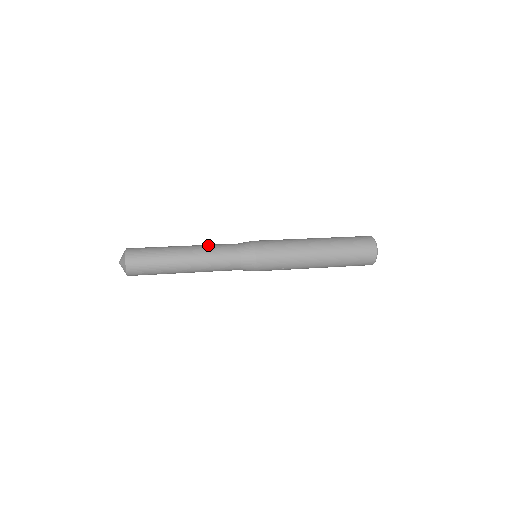
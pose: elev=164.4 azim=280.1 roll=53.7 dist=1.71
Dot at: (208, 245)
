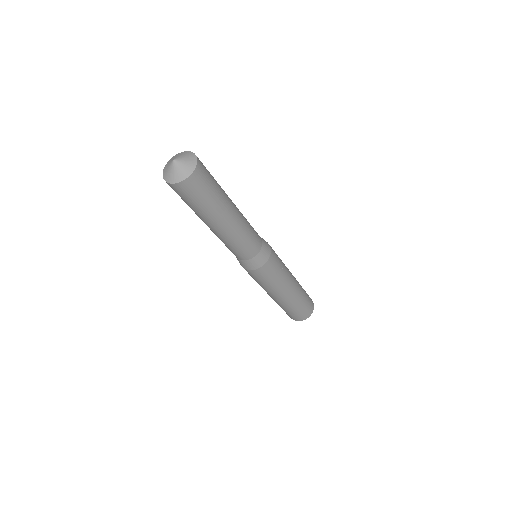
Dot at: occluded
